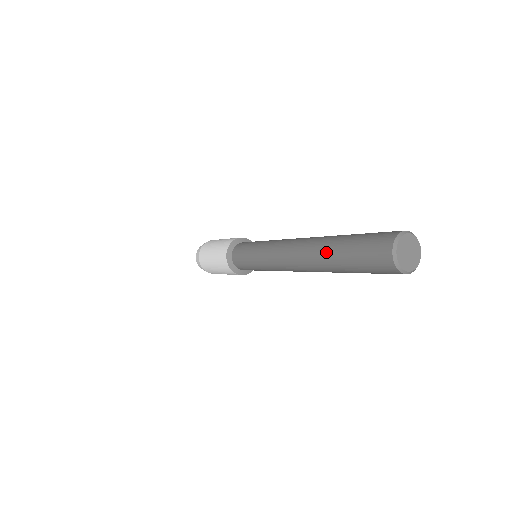
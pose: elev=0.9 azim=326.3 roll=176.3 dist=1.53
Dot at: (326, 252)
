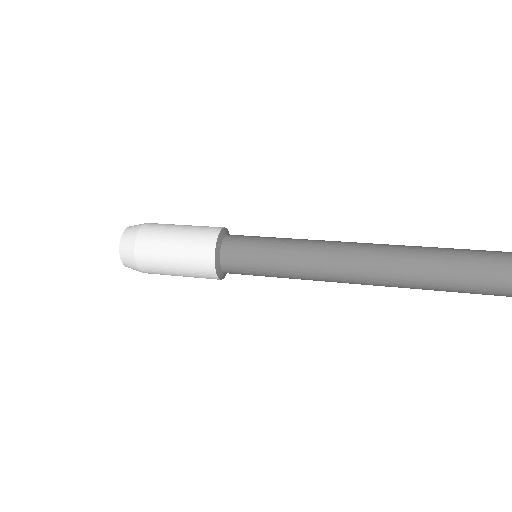
Dot at: (425, 288)
